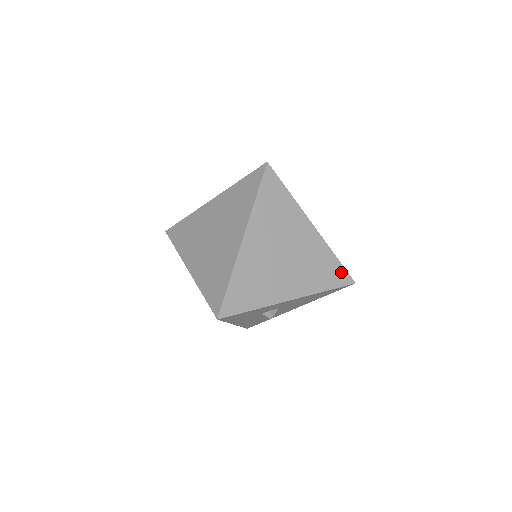
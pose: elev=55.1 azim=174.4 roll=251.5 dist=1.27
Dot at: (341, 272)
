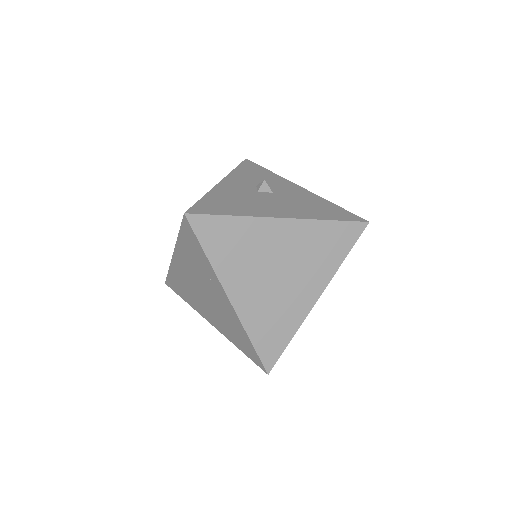
Dot at: occluded
